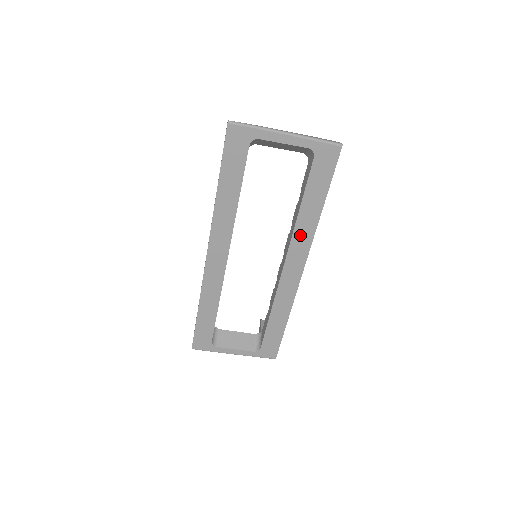
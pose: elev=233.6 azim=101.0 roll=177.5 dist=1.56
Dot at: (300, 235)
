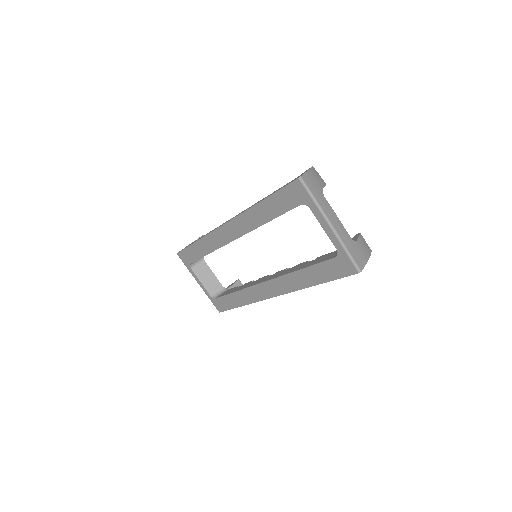
Dot at: (288, 281)
